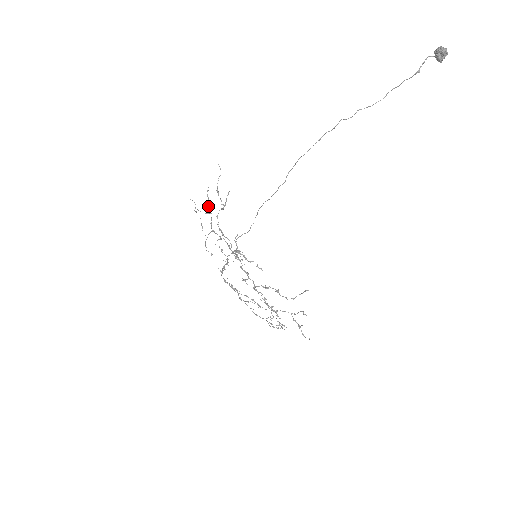
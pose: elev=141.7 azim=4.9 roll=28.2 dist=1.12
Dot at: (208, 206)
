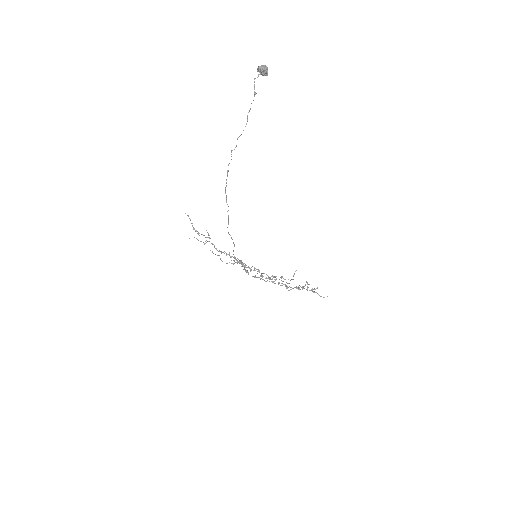
Dot at: occluded
